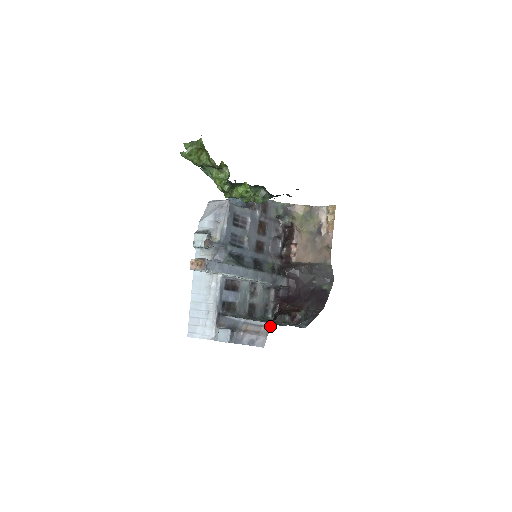
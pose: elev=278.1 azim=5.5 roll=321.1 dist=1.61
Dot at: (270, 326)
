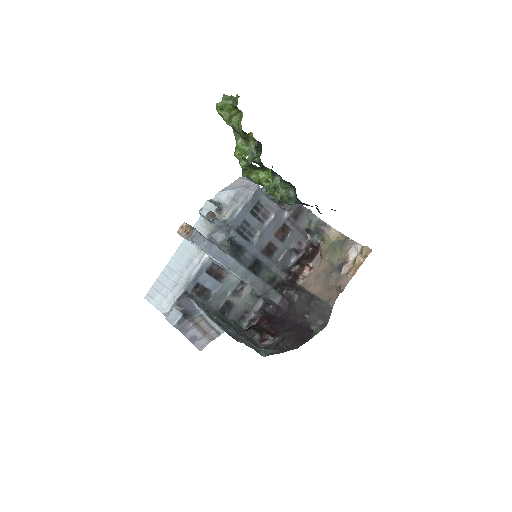
Dot at: (220, 333)
